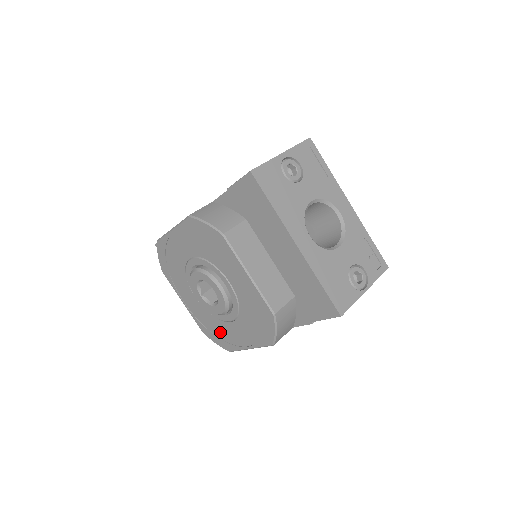
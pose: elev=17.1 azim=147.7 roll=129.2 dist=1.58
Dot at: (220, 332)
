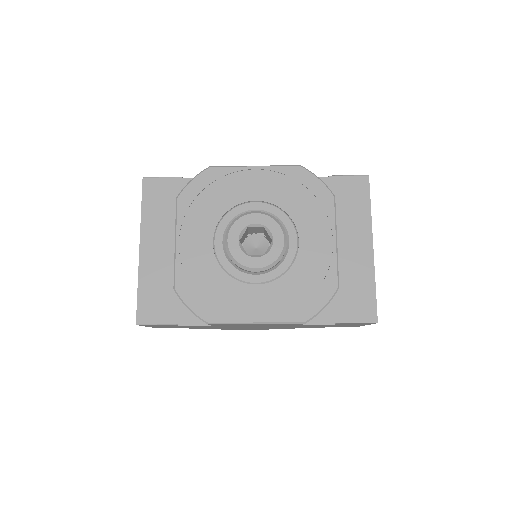
Dot at: (216, 294)
